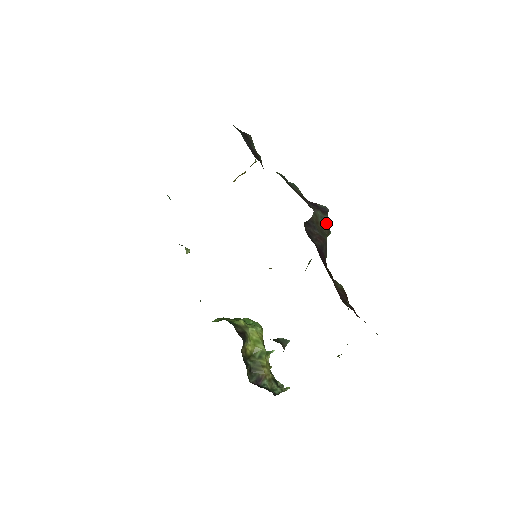
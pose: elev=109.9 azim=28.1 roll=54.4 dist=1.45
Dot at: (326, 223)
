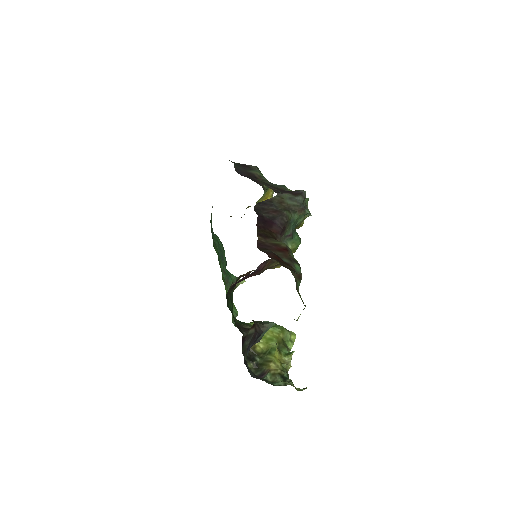
Dot at: (297, 202)
